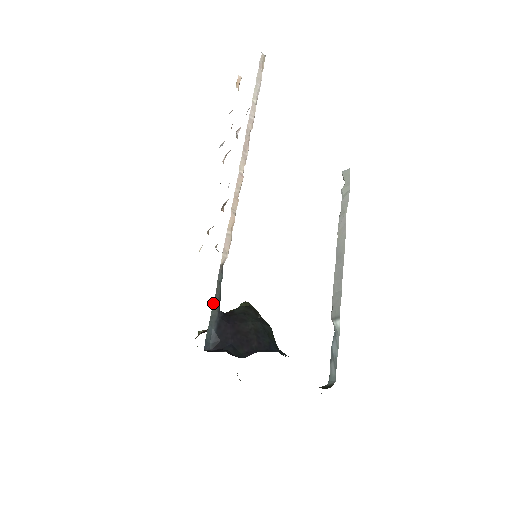
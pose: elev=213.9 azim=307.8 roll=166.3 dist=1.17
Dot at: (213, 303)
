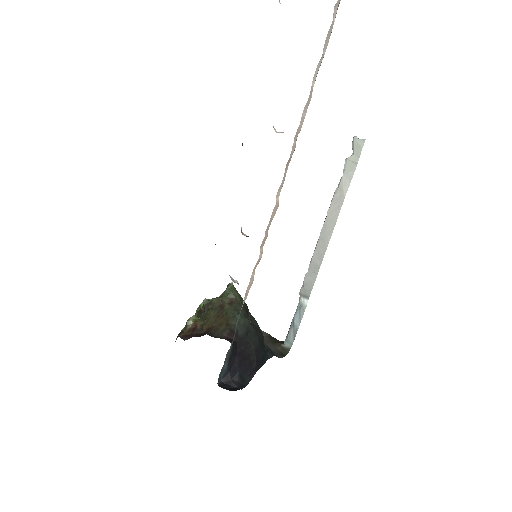
Dot at: (230, 347)
